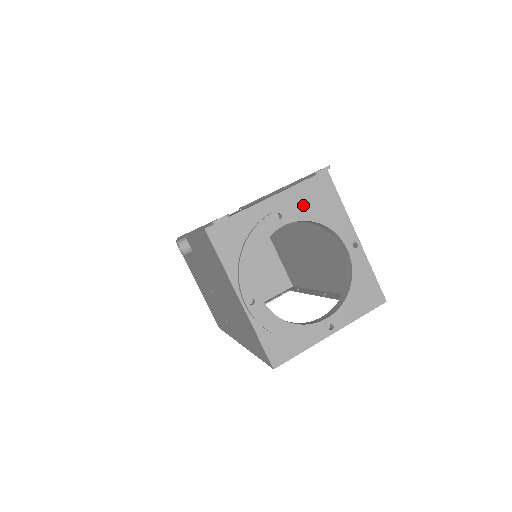
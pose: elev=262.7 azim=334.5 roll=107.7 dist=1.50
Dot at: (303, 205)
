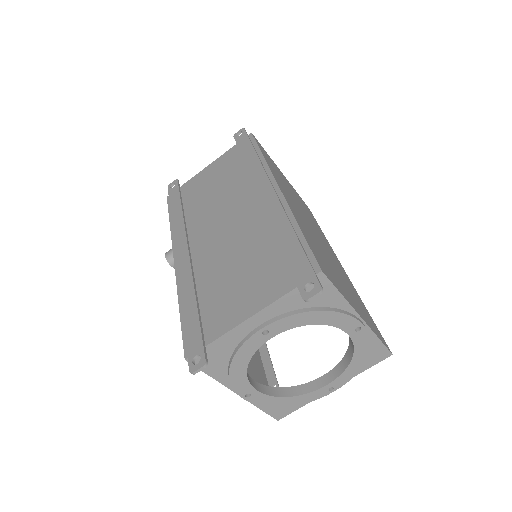
Dot at: (293, 316)
